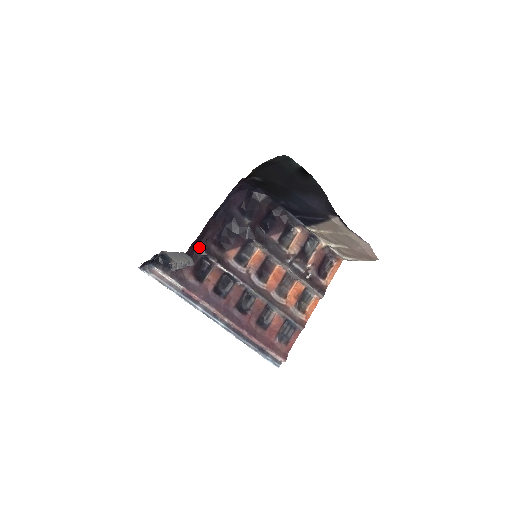
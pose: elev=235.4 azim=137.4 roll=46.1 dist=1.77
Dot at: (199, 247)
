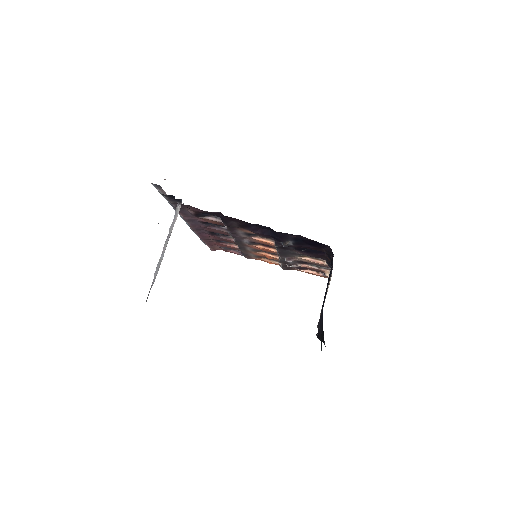
Dot at: occluded
